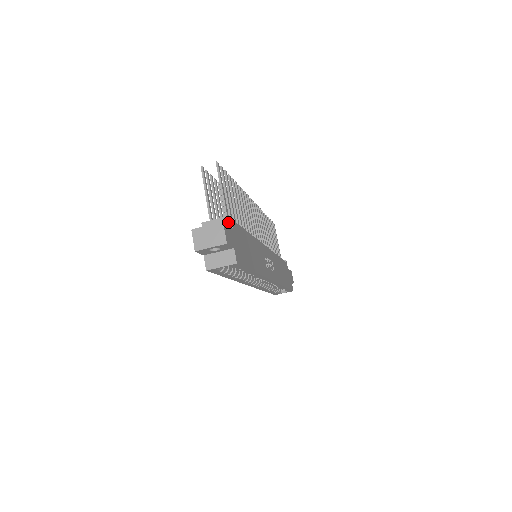
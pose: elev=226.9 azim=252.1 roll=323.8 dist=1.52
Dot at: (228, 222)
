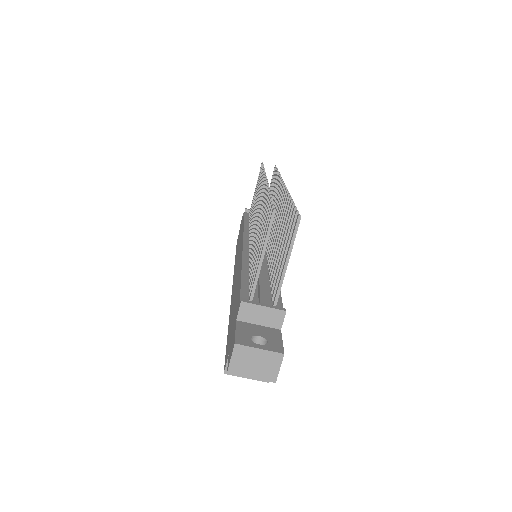
Dot at: (278, 318)
